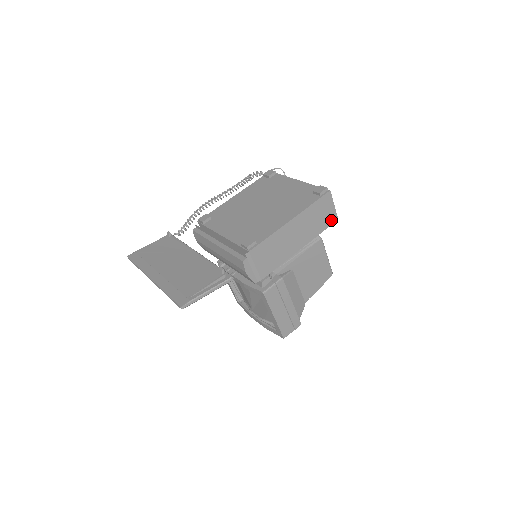
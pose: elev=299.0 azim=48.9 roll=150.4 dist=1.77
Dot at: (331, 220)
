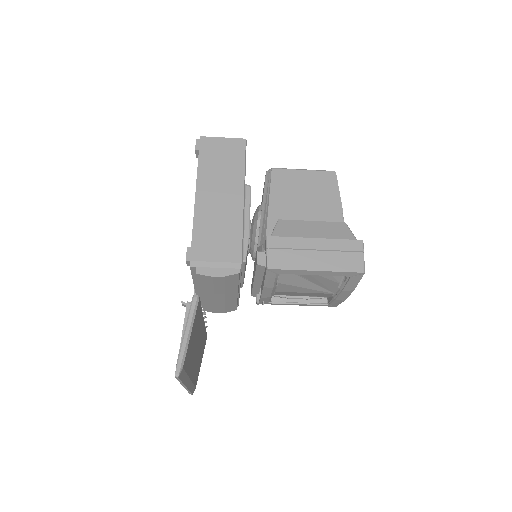
Dot at: (239, 148)
